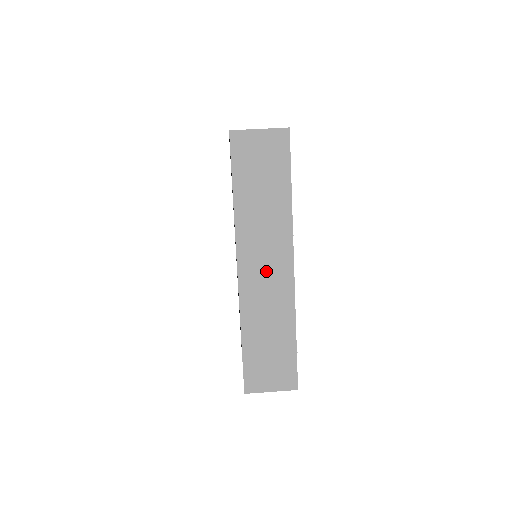
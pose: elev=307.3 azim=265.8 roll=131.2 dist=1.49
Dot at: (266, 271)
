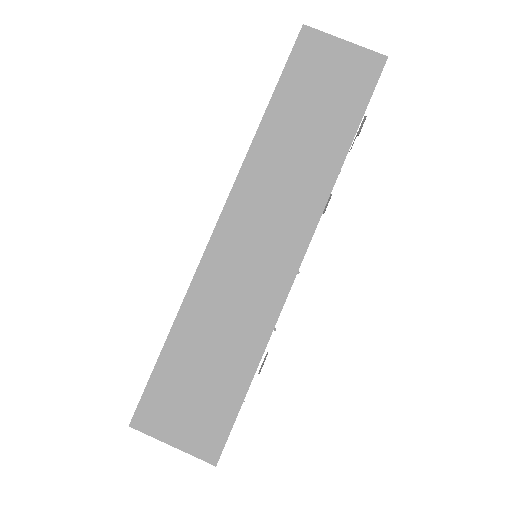
Dot at: (260, 242)
